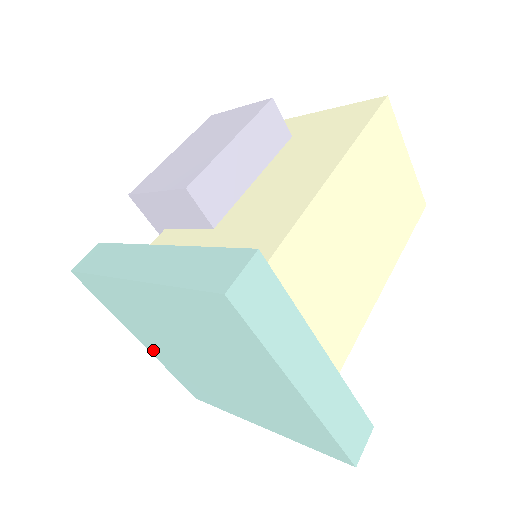
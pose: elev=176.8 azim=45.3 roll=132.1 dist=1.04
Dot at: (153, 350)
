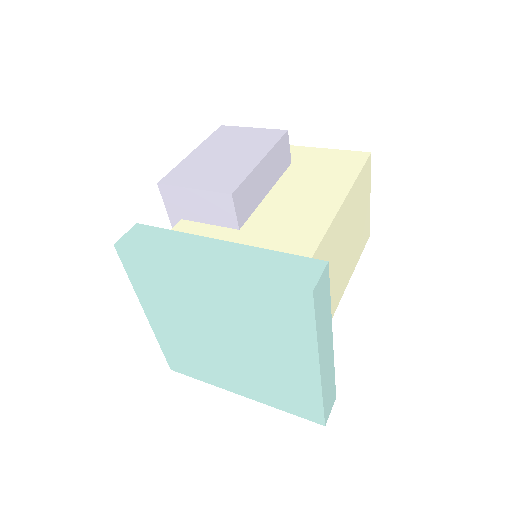
Dot at: (157, 323)
